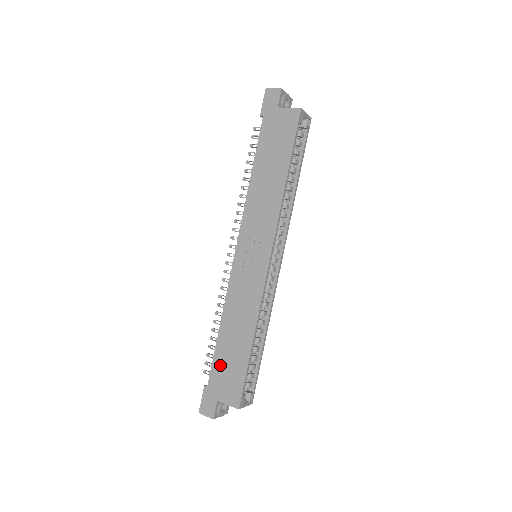
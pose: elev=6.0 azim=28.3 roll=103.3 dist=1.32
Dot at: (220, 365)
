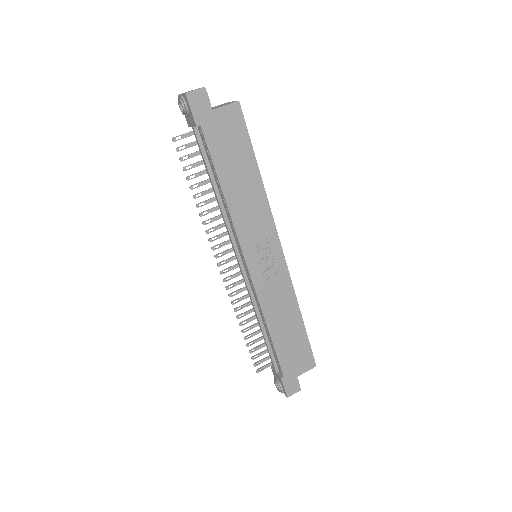
Dot at: (286, 354)
